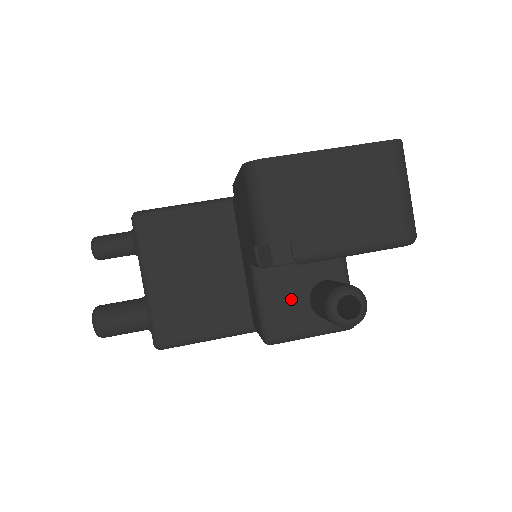
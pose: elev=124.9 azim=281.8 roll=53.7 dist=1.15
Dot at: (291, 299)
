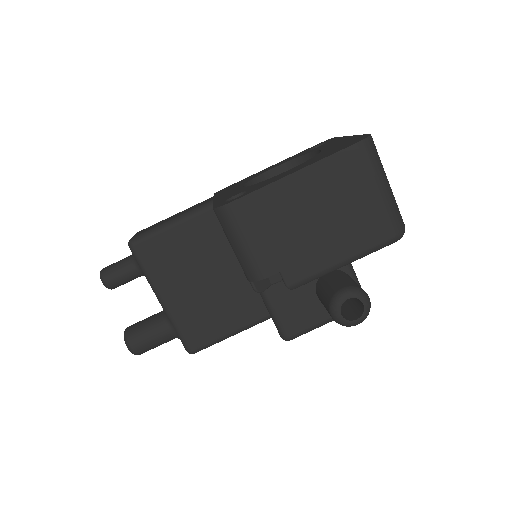
Dot at: (298, 297)
